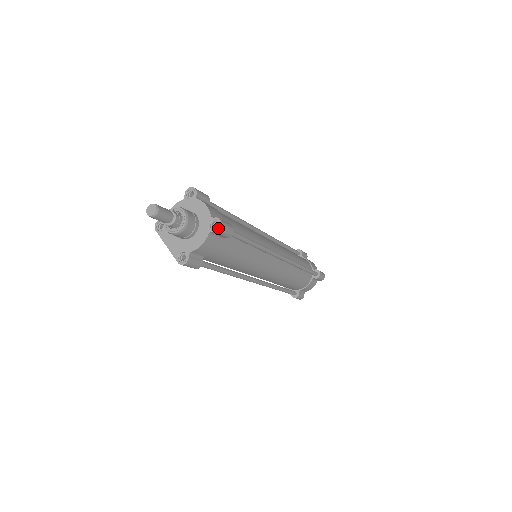
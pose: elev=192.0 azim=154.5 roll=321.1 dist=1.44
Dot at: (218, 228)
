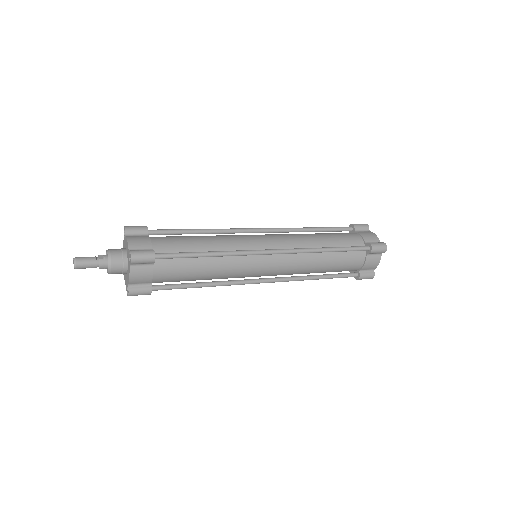
Dot at: (130, 260)
